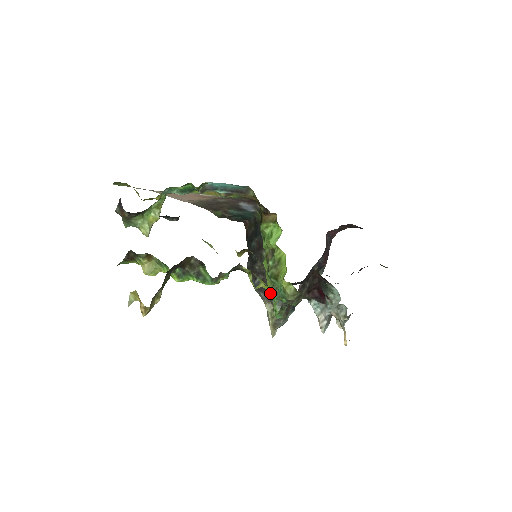
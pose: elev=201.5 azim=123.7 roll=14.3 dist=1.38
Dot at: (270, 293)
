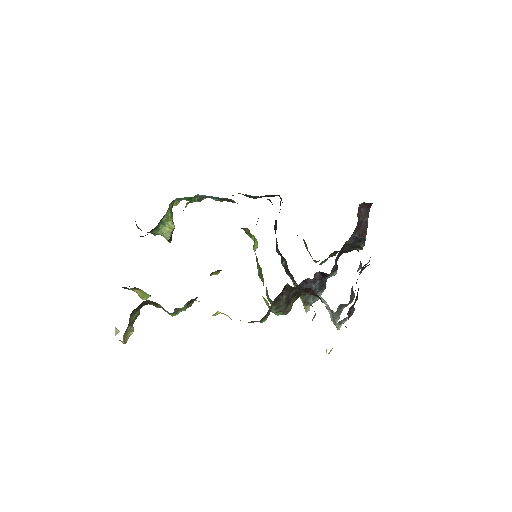
Dot at: occluded
